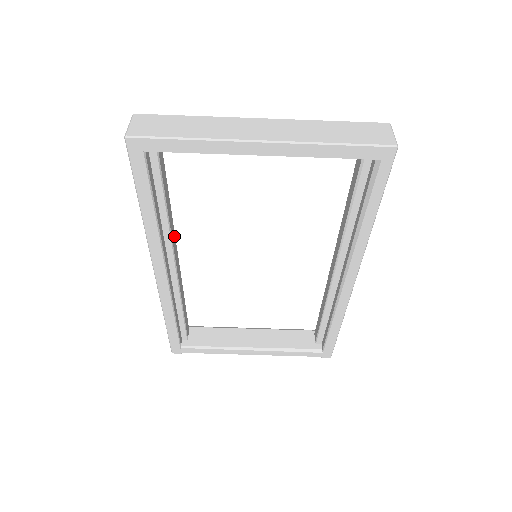
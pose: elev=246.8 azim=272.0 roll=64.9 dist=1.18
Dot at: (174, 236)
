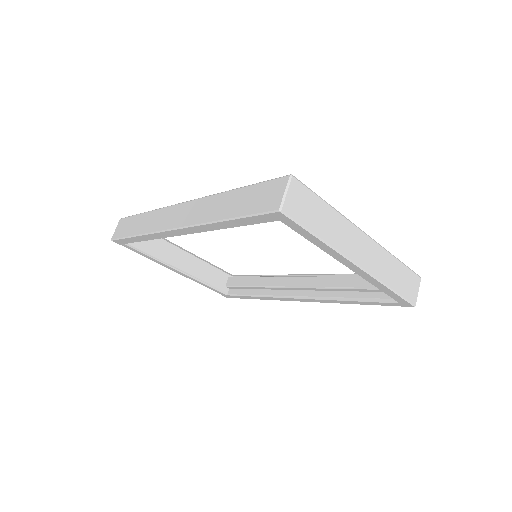
Dot at: occluded
